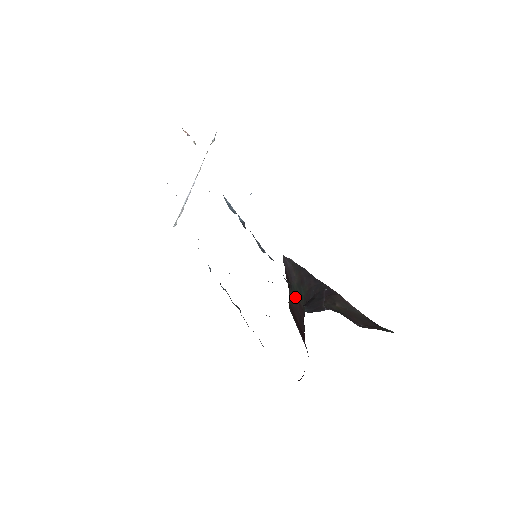
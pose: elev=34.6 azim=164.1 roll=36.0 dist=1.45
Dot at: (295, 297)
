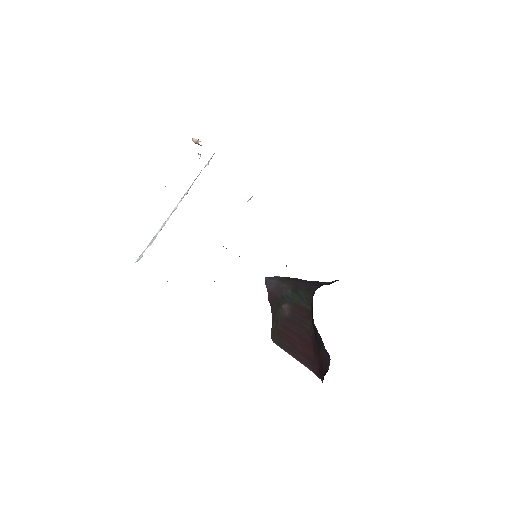
Dot at: (292, 304)
